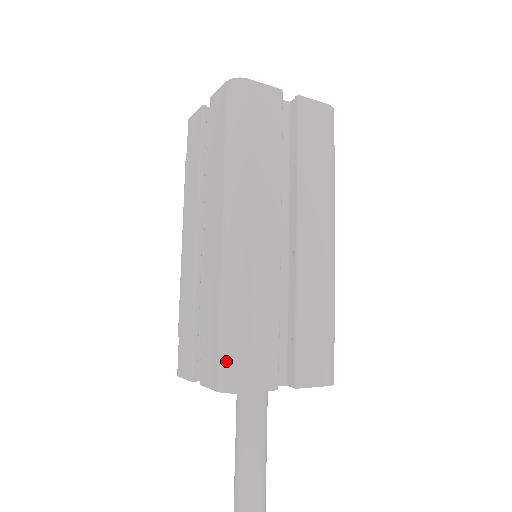
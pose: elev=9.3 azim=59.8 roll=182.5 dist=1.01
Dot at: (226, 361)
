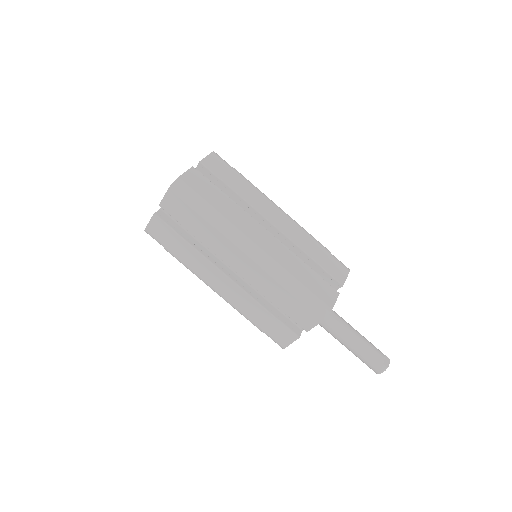
Dot at: (313, 304)
